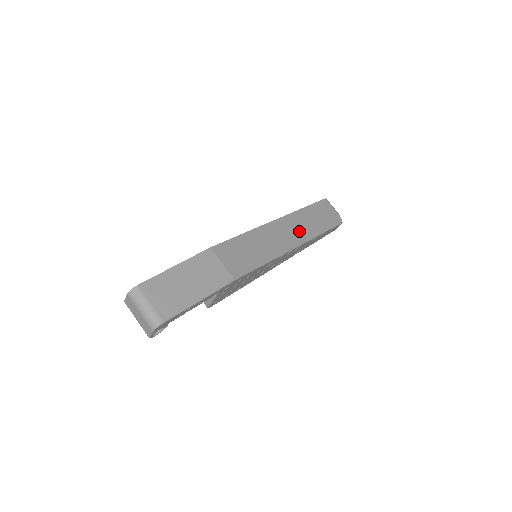
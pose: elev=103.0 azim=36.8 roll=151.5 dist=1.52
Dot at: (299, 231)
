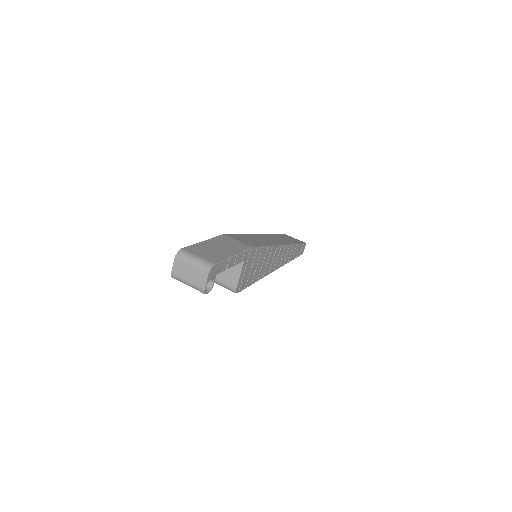
Dot at: occluded
